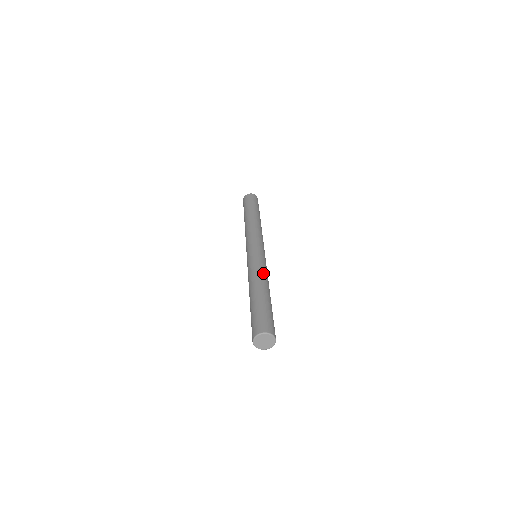
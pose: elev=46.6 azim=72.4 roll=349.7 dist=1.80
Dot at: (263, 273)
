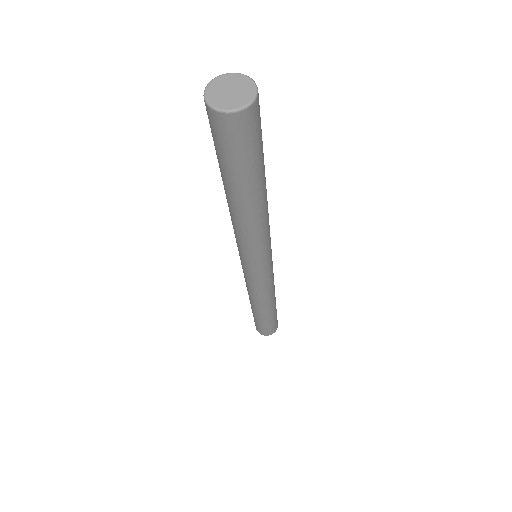
Dot at: occluded
